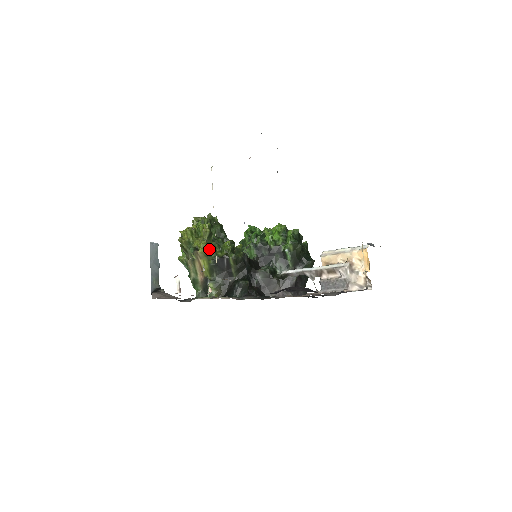
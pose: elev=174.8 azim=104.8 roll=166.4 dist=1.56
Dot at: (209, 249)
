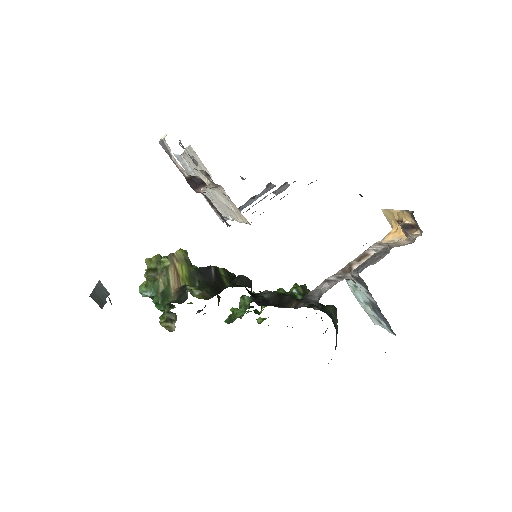
Dot at: occluded
